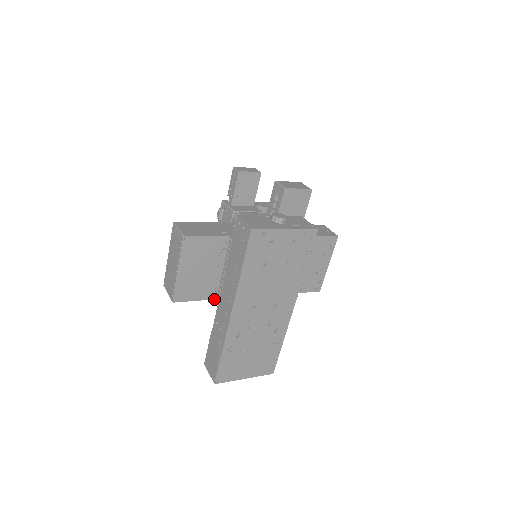
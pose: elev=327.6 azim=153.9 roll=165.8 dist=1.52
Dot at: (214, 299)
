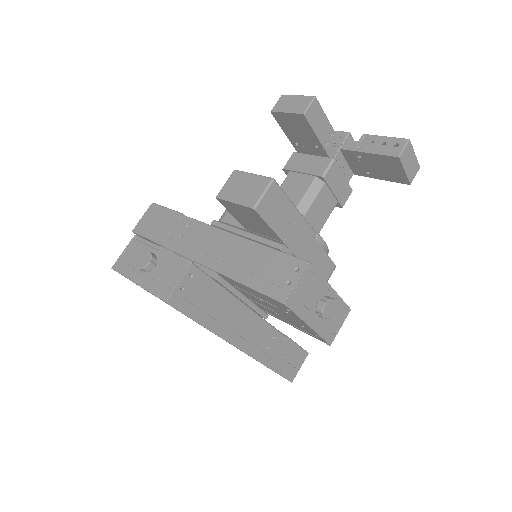
Dot at: occluded
